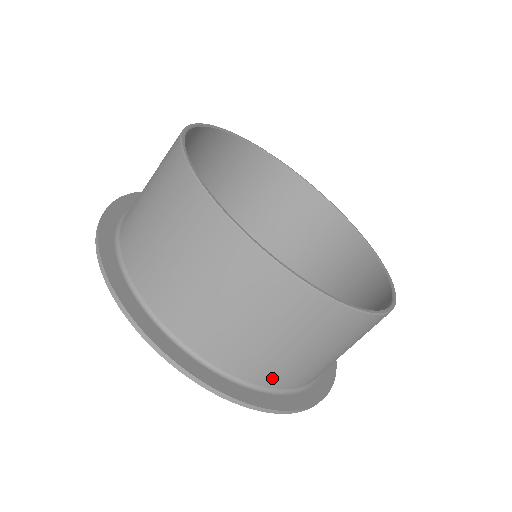
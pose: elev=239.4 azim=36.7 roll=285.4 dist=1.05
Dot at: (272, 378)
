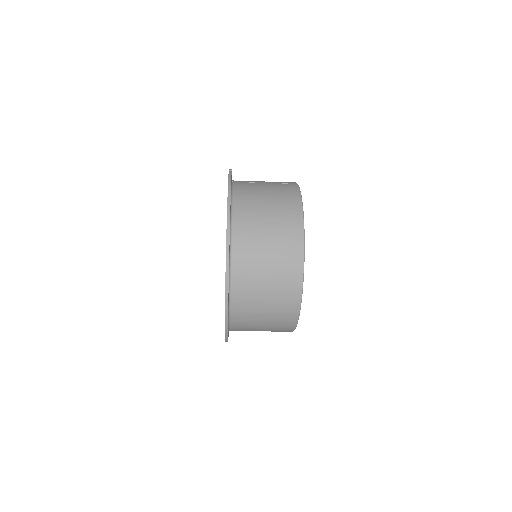
Dot at: occluded
